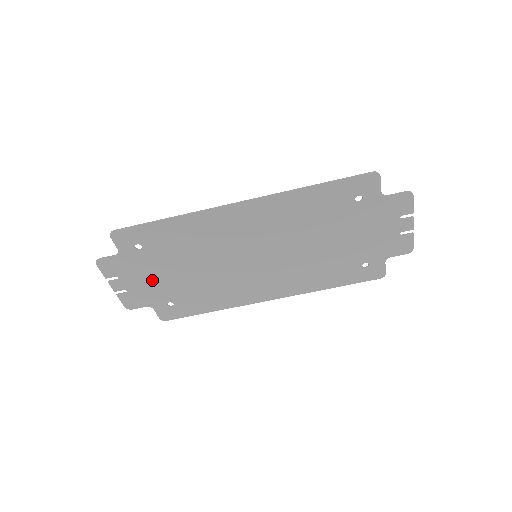
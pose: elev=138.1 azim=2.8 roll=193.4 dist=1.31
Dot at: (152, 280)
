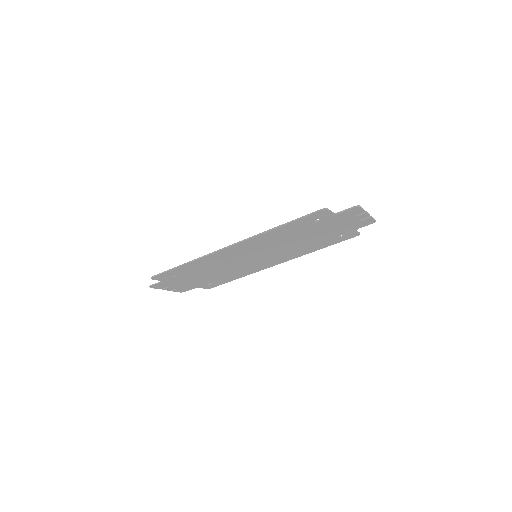
Dot at: (191, 281)
